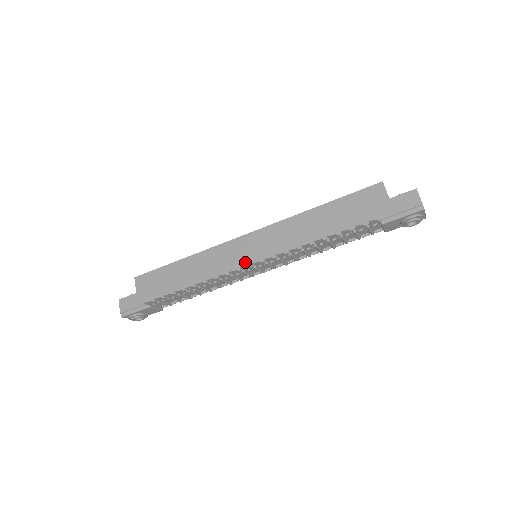
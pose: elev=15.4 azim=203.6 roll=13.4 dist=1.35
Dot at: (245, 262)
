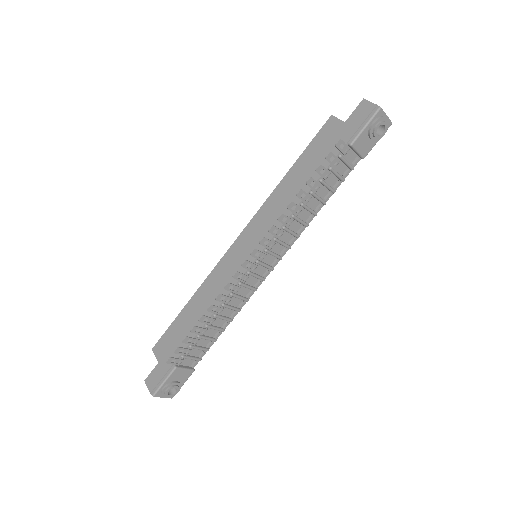
Dot at: occluded
